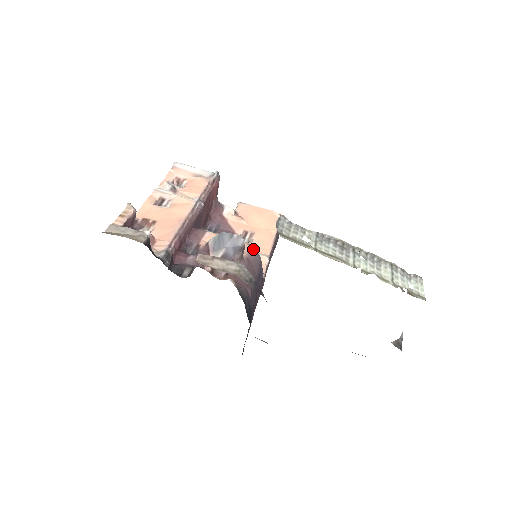
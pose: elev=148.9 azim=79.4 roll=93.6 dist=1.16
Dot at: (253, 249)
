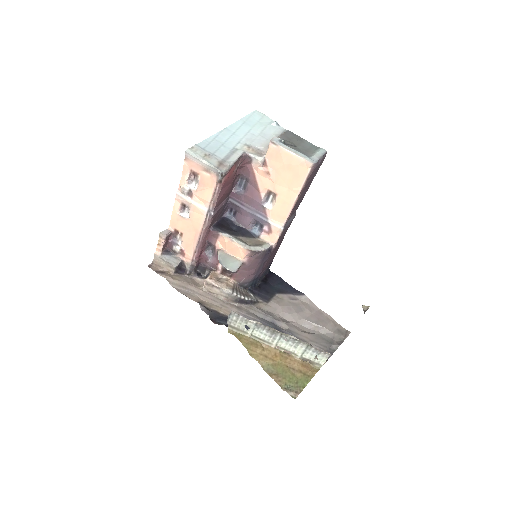
Dot at: (253, 252)
